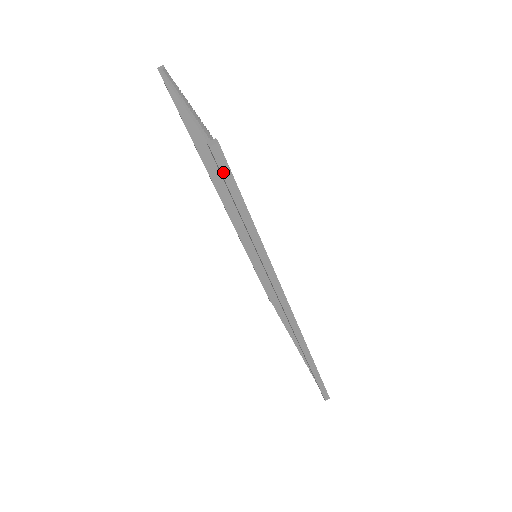
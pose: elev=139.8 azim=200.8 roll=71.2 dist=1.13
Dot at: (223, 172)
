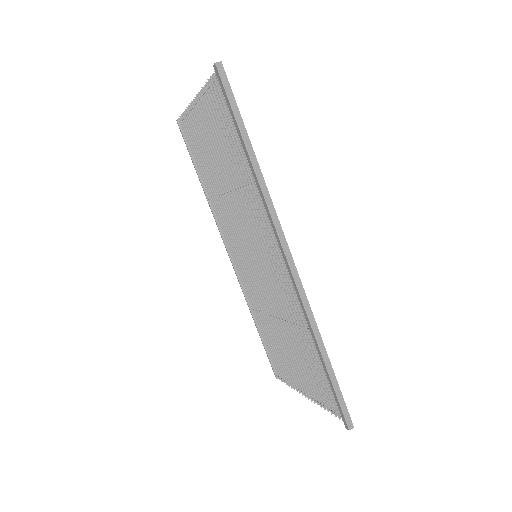
Dot at: (225, 86)
